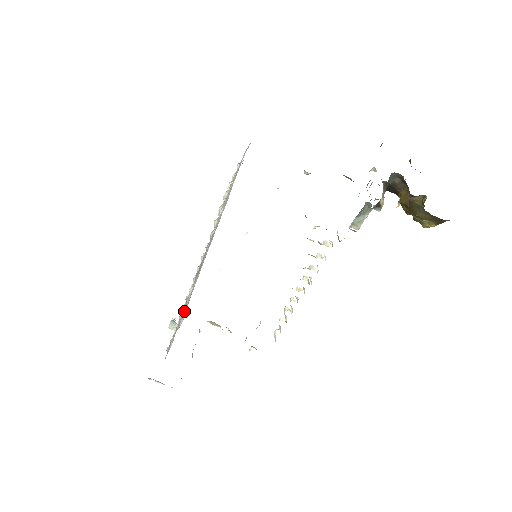
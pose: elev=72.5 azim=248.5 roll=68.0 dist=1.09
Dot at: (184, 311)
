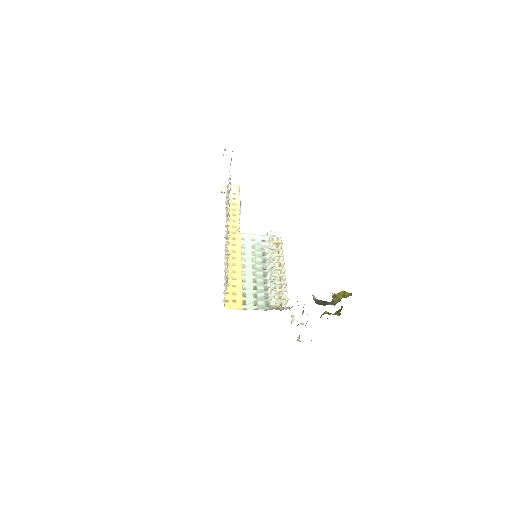
Dot at: (229, 171)
